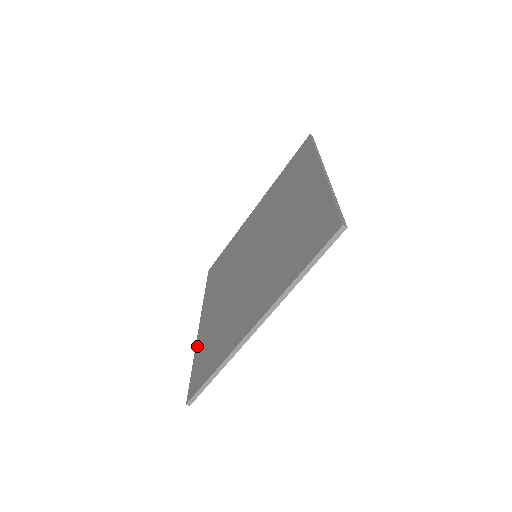
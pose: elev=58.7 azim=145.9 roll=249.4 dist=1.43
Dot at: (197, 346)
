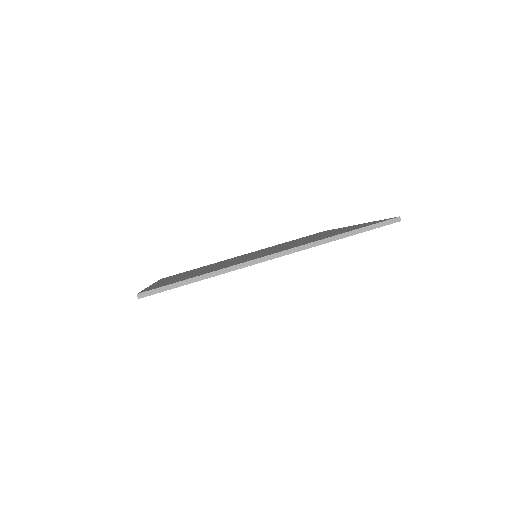
Dot at: occluded
